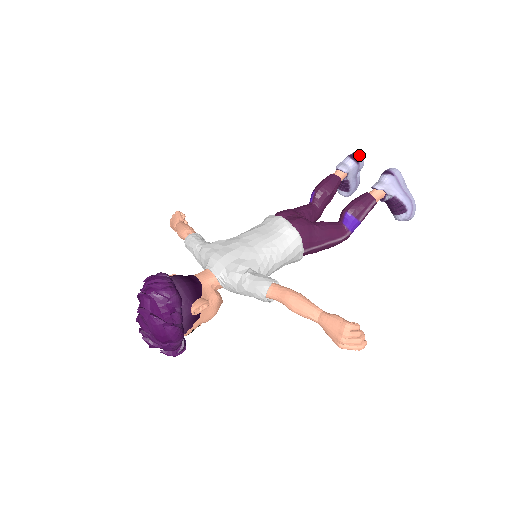
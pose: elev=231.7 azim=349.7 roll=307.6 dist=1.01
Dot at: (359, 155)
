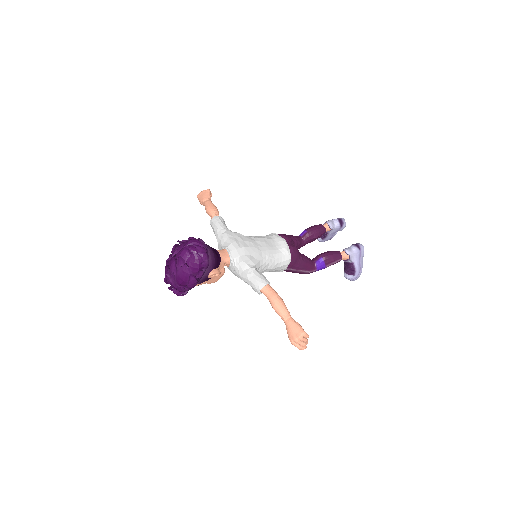
Dot at: (344, 222)
